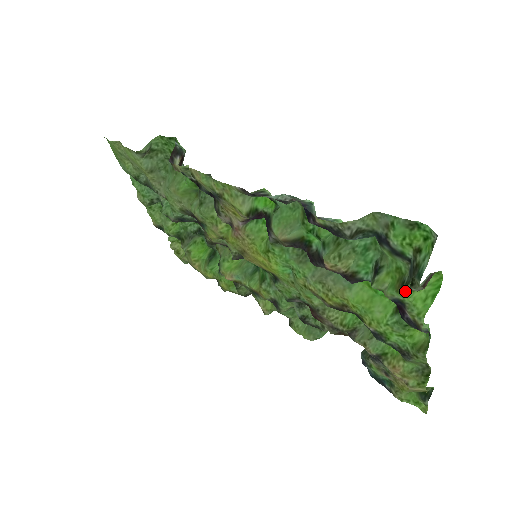
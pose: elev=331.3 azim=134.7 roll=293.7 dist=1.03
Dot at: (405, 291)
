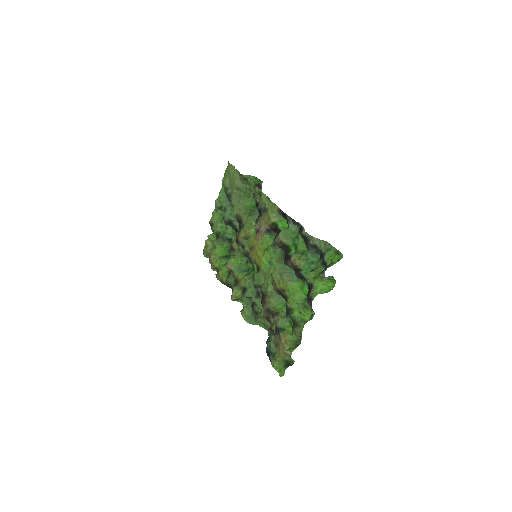
Dot at: (317, 278)
